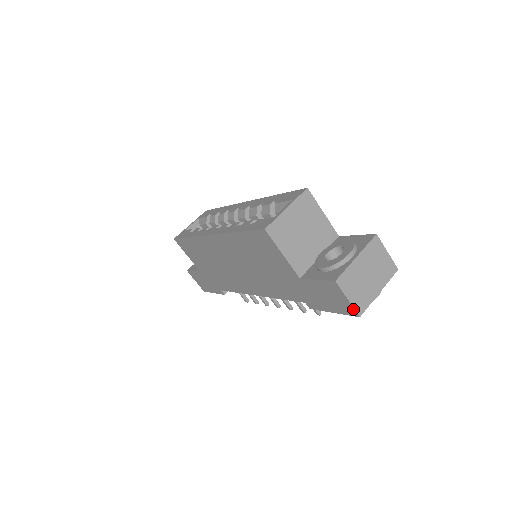
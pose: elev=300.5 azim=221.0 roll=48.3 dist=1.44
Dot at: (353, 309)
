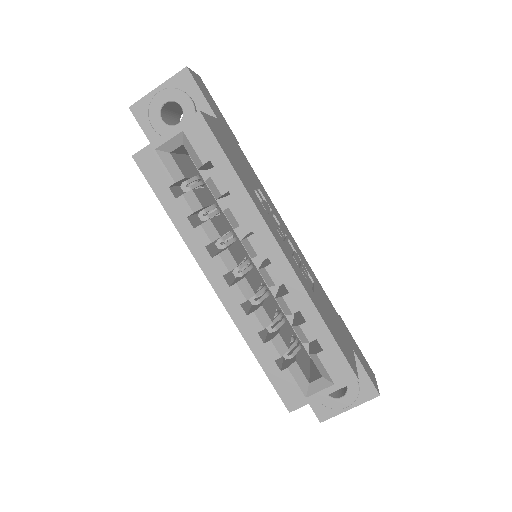
Dot at: occluded
